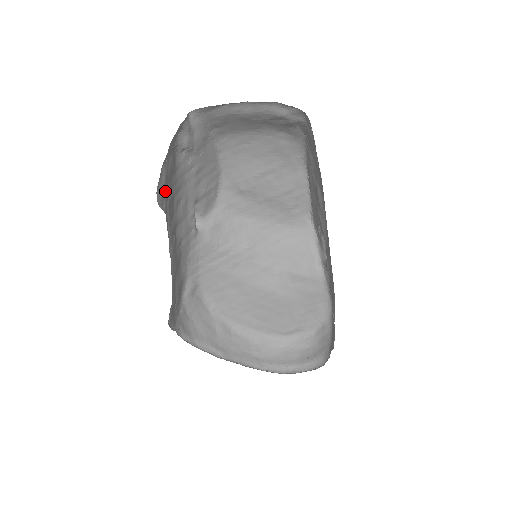
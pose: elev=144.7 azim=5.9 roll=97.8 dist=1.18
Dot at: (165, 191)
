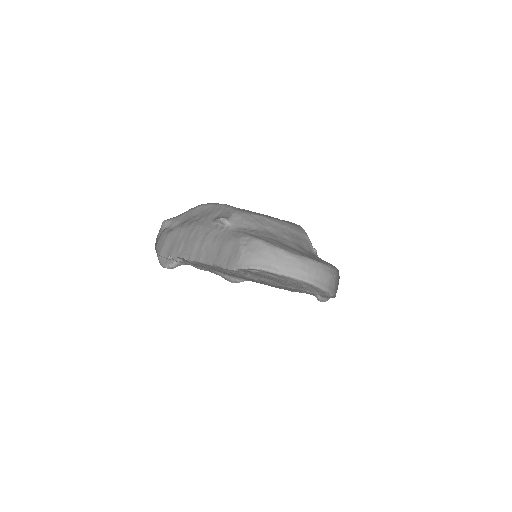
Dot at: (172, 254)
